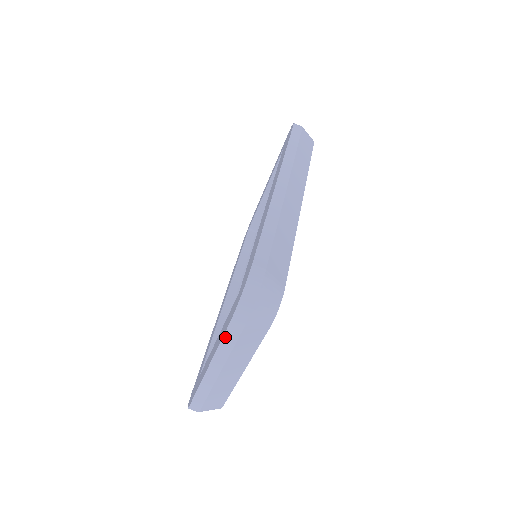
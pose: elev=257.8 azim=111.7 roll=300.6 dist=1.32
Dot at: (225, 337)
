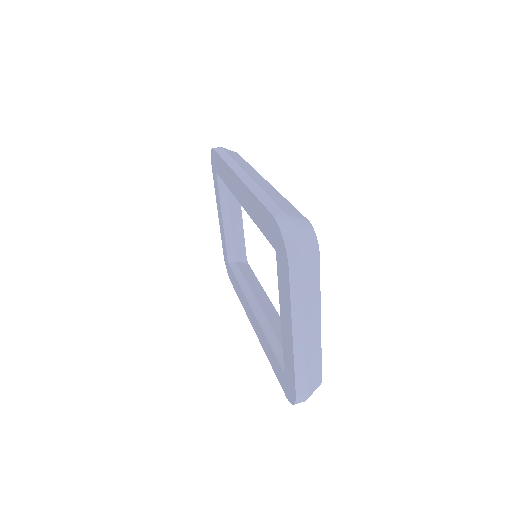
Dot at: (291, 287)
